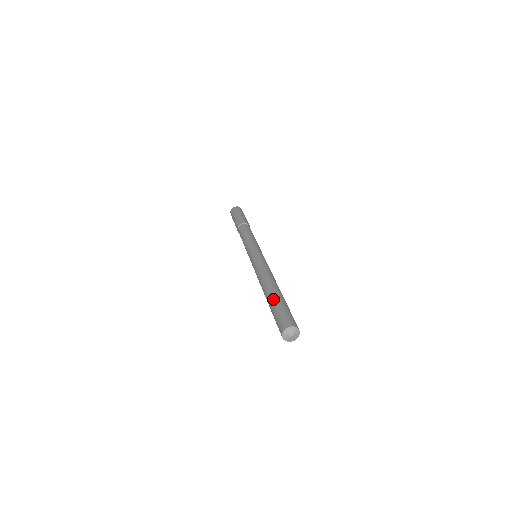
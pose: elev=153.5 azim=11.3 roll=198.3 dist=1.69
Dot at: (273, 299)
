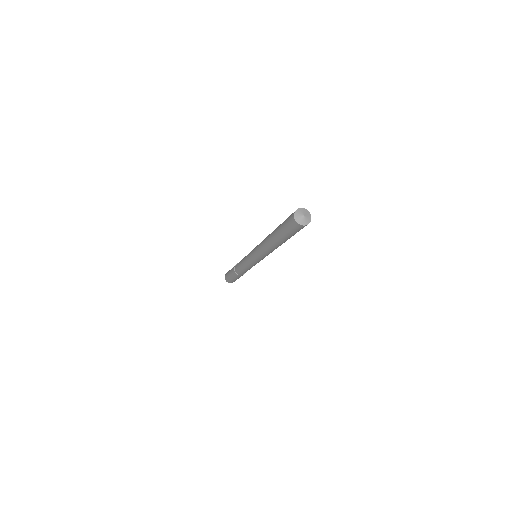
Dot at: (277, 227)
